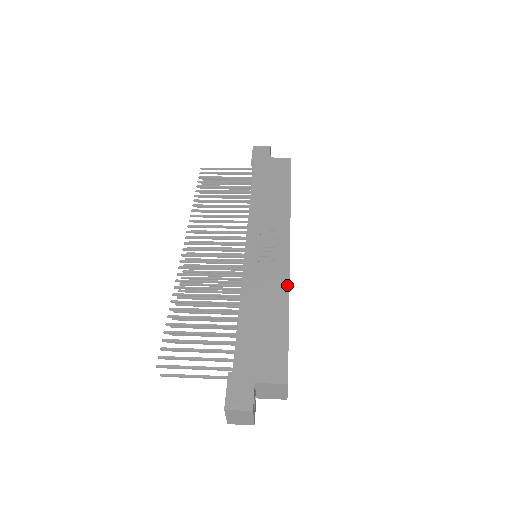
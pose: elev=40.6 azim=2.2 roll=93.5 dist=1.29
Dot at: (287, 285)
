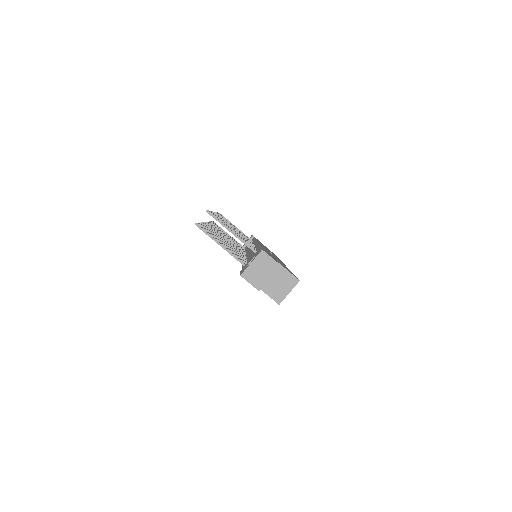
Dot at: occluded
